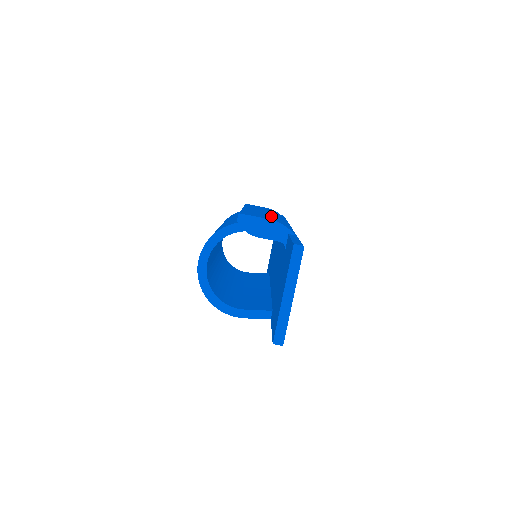
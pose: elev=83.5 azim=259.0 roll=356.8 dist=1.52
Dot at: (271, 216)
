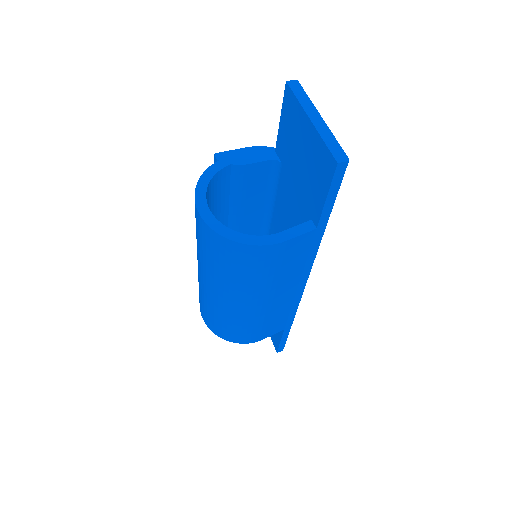
Dot at: occluded
